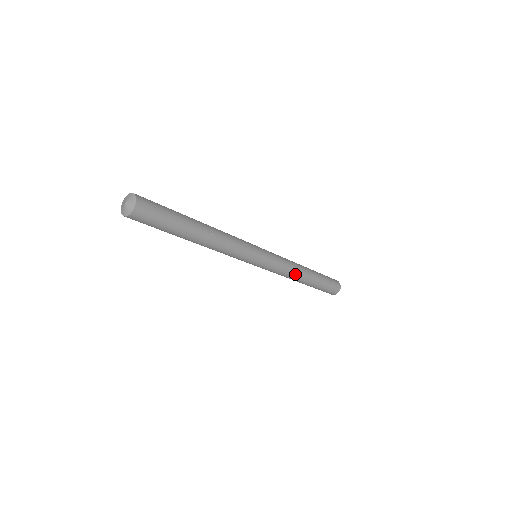
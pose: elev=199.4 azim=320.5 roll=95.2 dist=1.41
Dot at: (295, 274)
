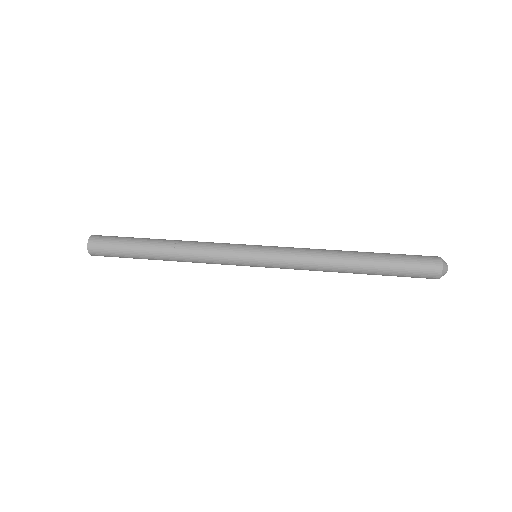
Dot at: (323, 271)
